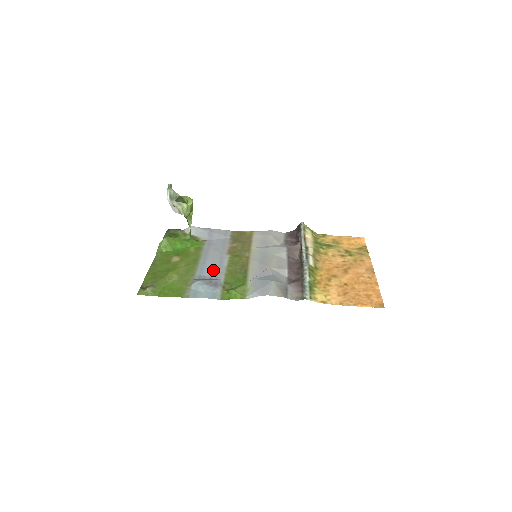
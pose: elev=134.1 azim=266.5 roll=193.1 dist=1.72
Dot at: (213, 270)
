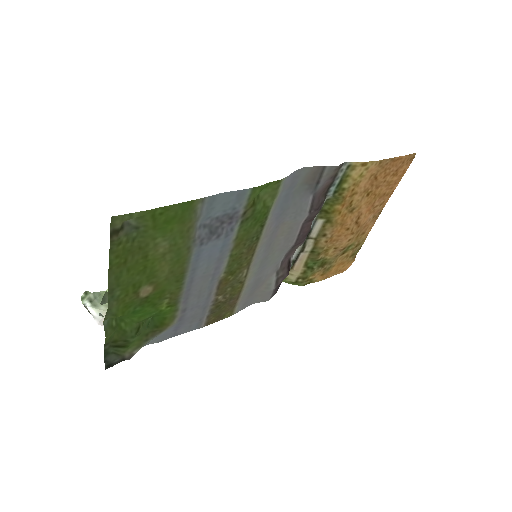
Dot at: (214, 252)
